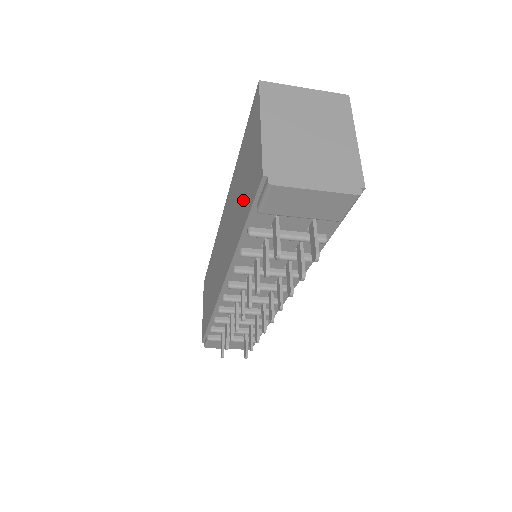
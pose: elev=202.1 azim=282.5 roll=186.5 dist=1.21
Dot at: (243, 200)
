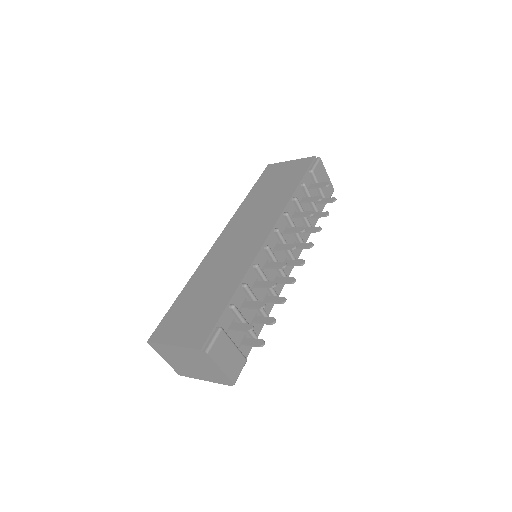
Dot at: (286, 183)
